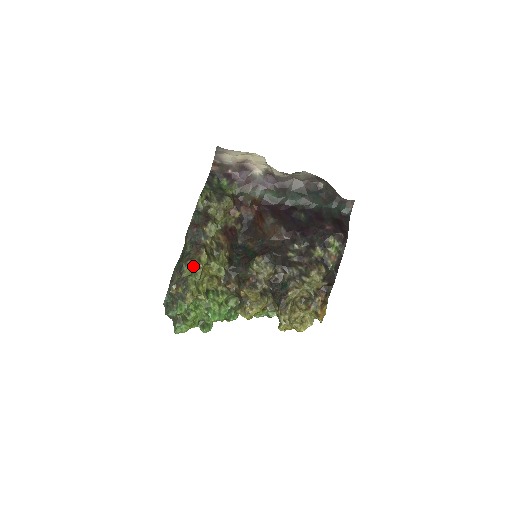
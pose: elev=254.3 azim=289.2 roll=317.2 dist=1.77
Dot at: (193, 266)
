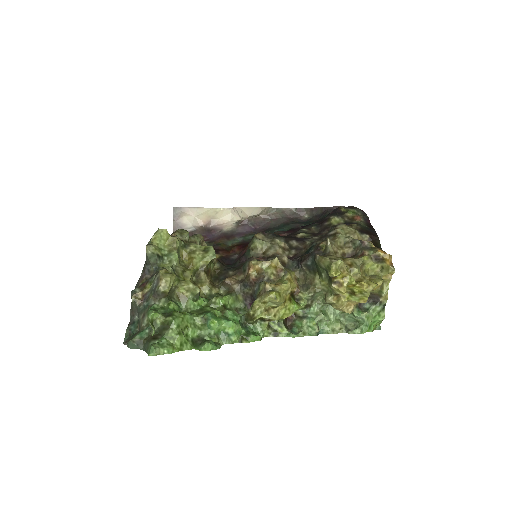
Dot at: (162, 231)
